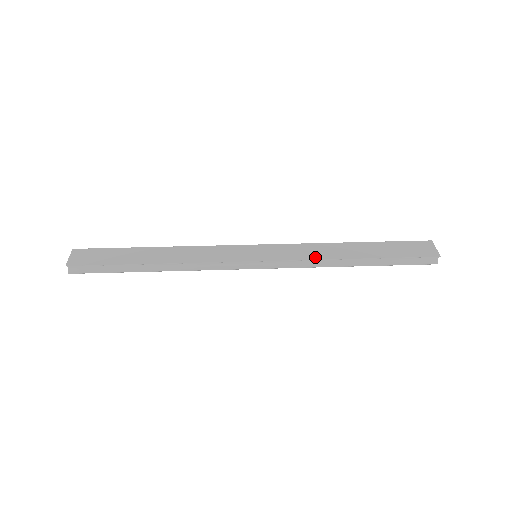
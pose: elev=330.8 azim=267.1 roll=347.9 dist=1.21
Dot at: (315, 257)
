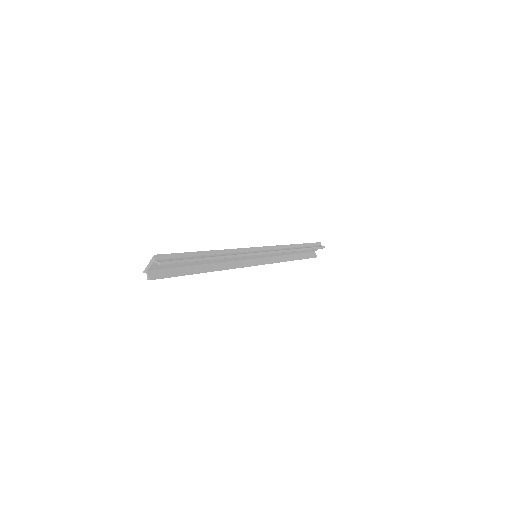
Dot at: (280, 247)
